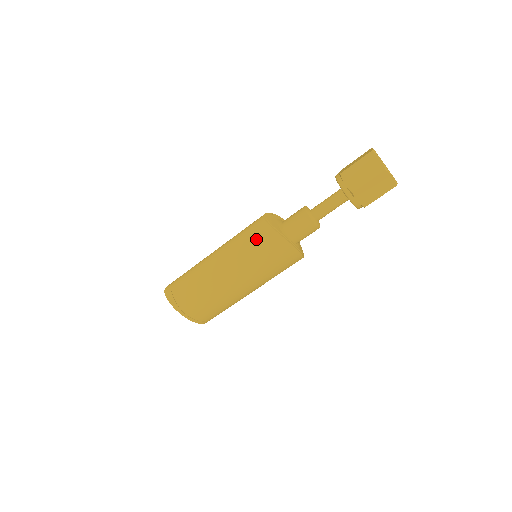
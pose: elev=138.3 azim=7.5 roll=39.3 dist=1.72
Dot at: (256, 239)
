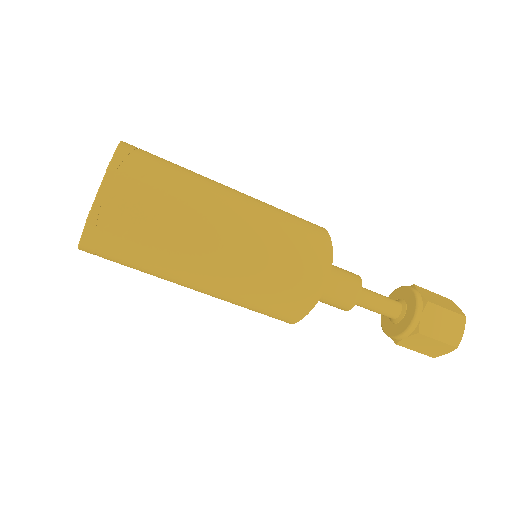
Dot at: (305, 227)
